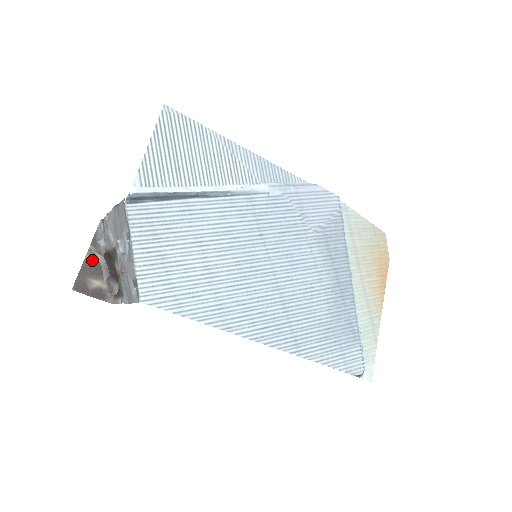
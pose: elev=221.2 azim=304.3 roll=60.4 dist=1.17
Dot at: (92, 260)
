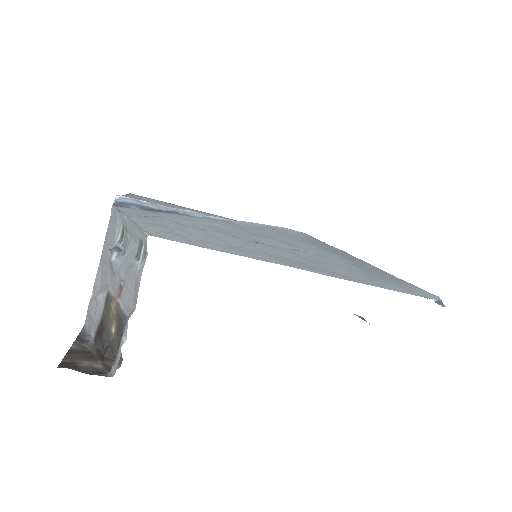
Dot at: (79, 349)
